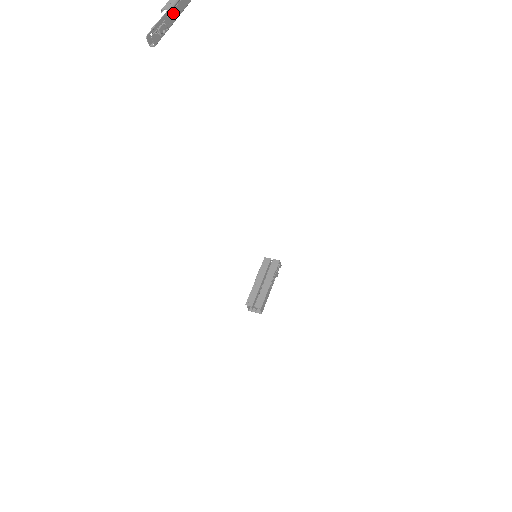
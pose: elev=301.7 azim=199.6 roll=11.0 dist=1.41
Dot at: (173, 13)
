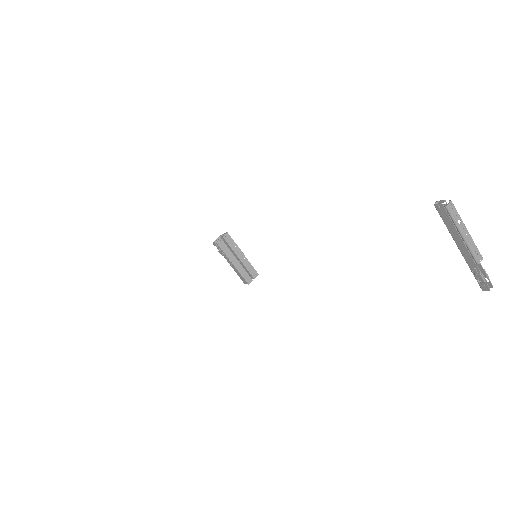
Dot at: (472, 253)
